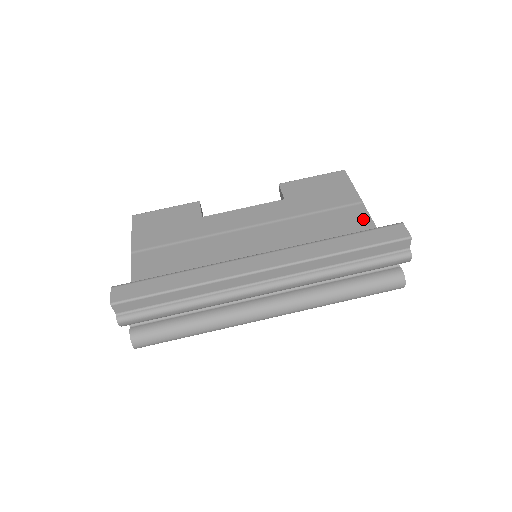
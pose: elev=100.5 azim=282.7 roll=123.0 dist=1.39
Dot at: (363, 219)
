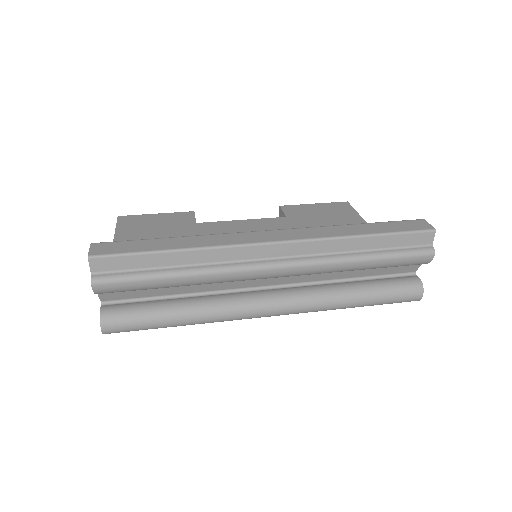
Dot at: occluded
